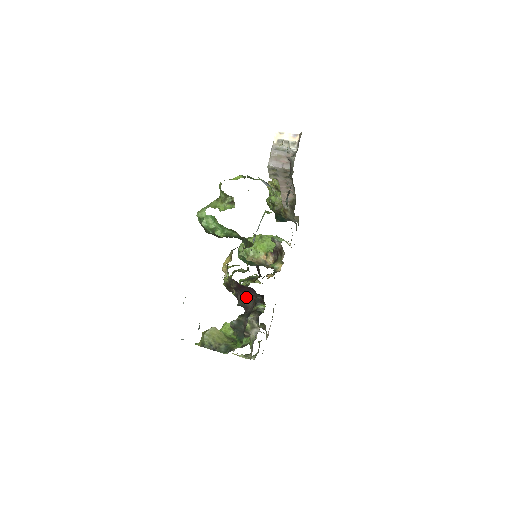
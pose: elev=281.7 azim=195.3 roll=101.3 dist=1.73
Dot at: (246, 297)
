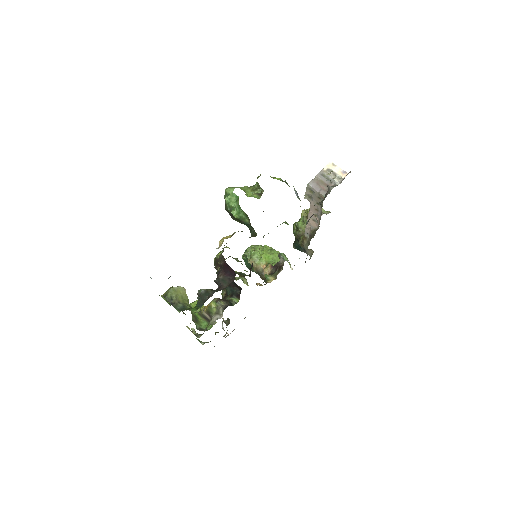
Dot at: (225, 277)
